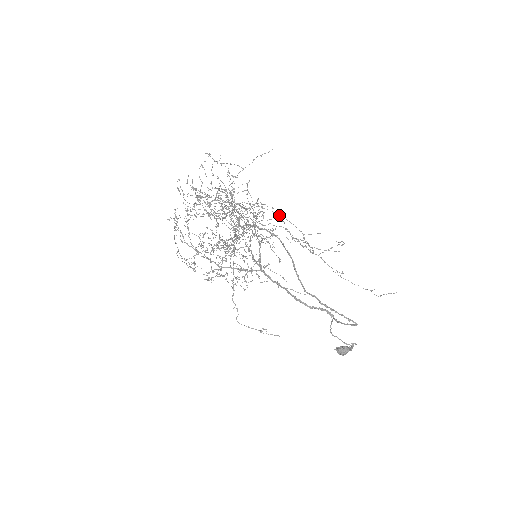
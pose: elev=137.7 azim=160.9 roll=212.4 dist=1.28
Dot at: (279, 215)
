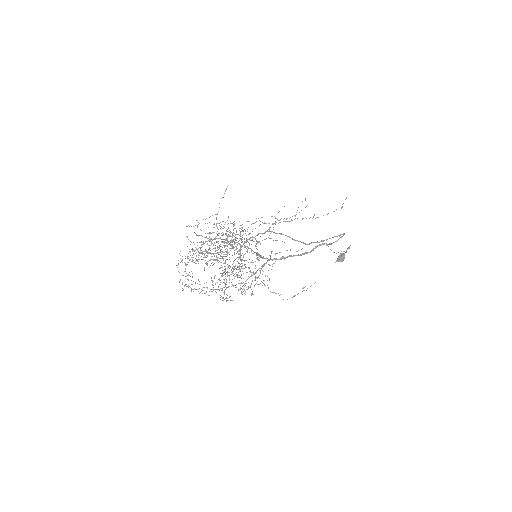
Dot at: occluded
